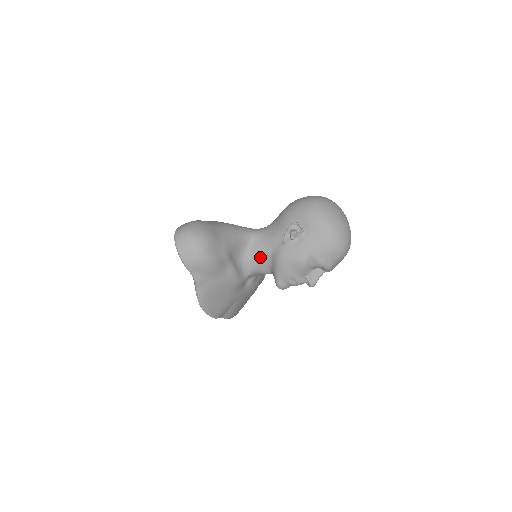
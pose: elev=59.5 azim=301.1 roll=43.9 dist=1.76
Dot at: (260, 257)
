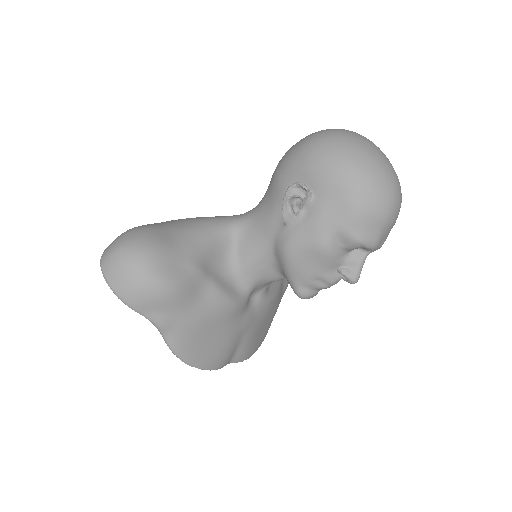
Dot at: (257, 257)
